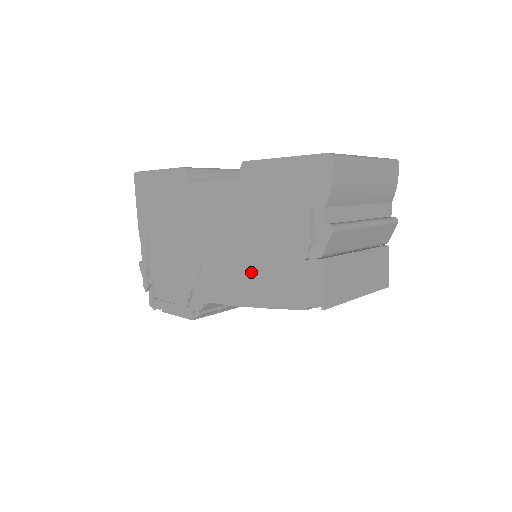
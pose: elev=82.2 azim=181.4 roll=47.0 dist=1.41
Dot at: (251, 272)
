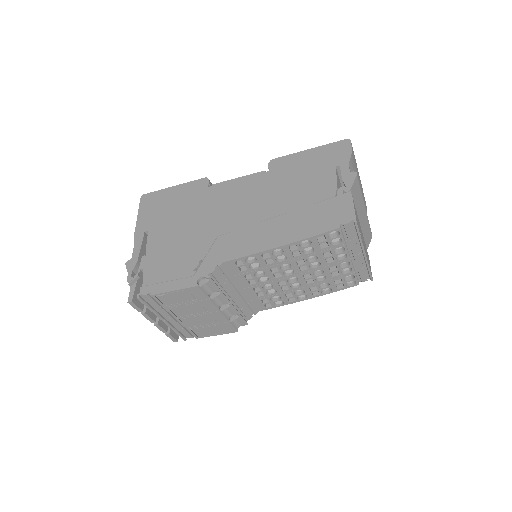
Dot at: (278, 222)
